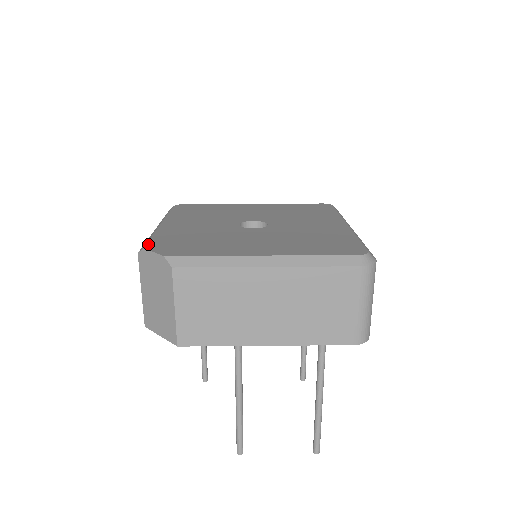
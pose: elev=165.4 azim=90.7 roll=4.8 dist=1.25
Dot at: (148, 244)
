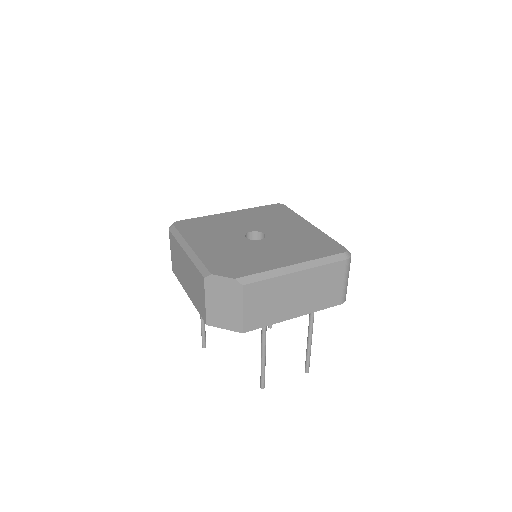
Dot at: (210, 270)
